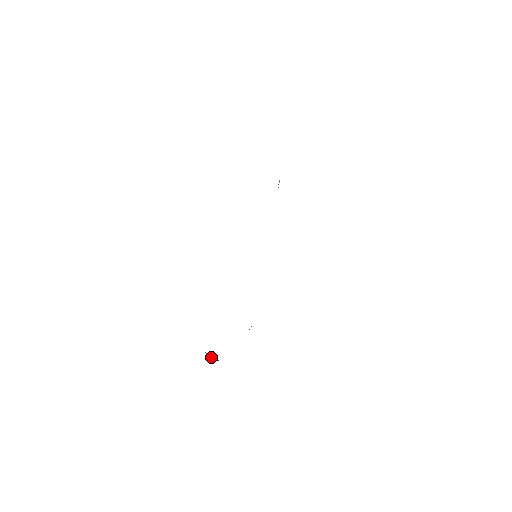
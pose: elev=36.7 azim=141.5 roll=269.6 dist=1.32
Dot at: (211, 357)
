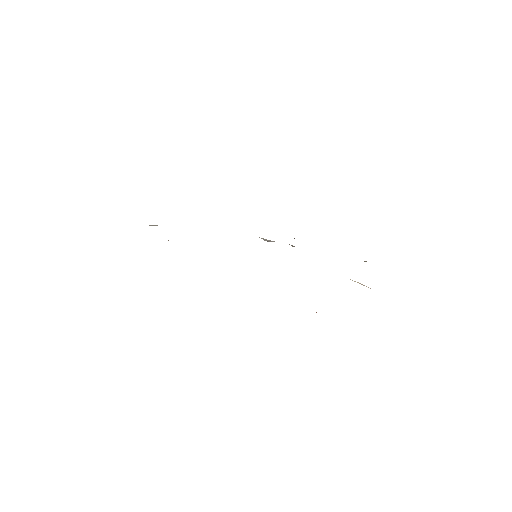
Dot at: occluded
